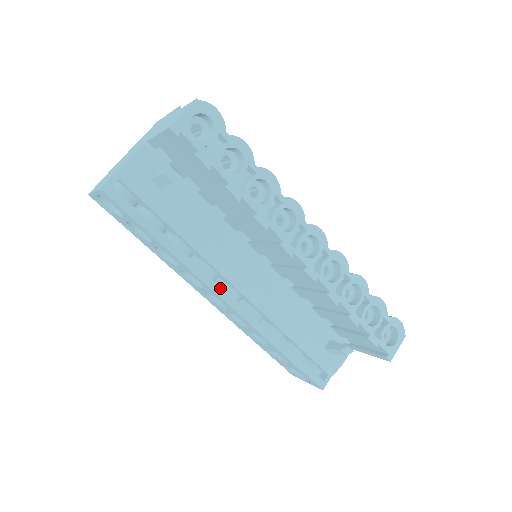
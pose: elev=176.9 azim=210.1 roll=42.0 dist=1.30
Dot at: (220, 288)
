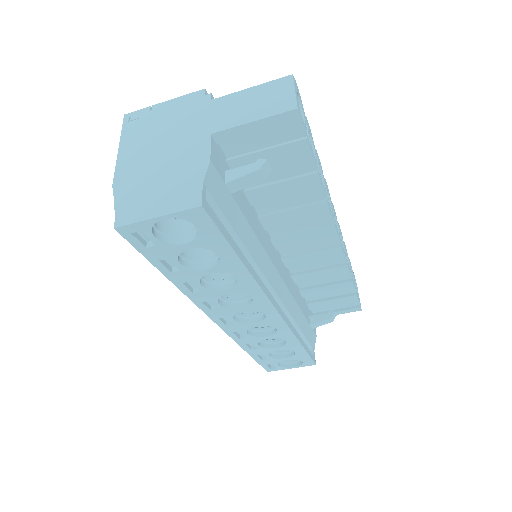
Dot at: (271, 296)
